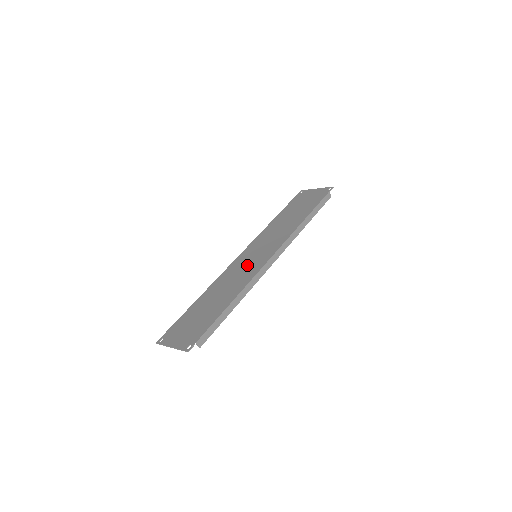
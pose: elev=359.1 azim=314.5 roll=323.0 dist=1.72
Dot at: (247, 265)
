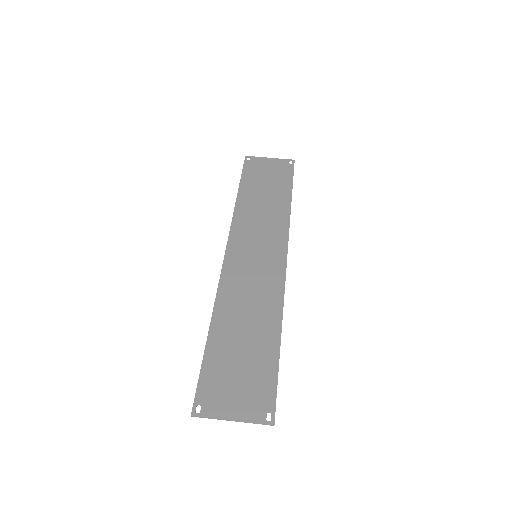
Dot at: (256, 271)
